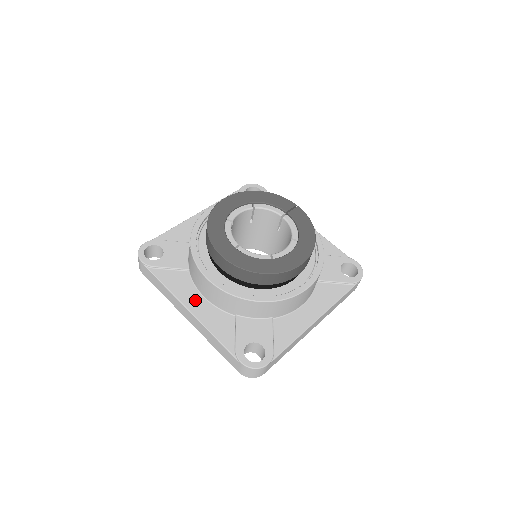
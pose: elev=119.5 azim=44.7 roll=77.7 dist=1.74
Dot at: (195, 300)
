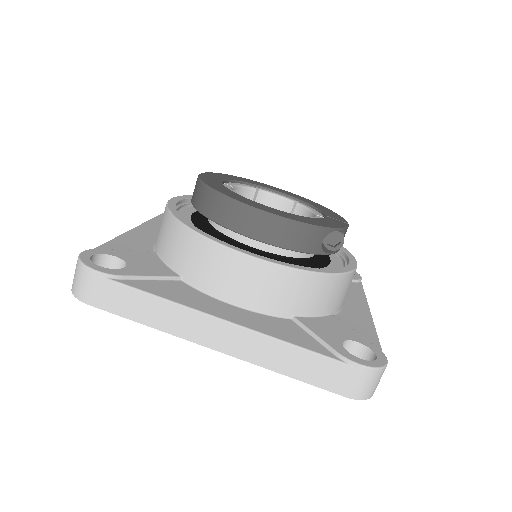
Dot at: (151, 232)
